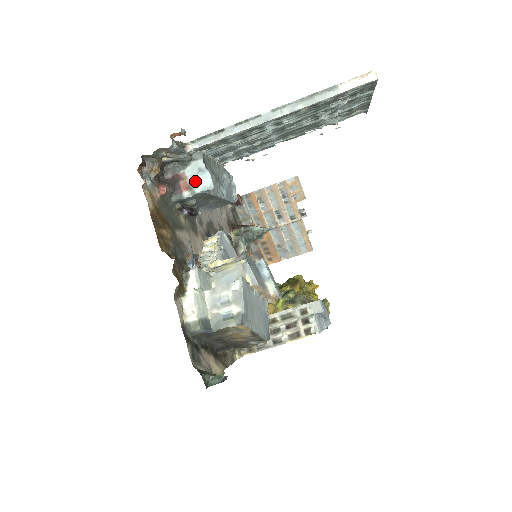
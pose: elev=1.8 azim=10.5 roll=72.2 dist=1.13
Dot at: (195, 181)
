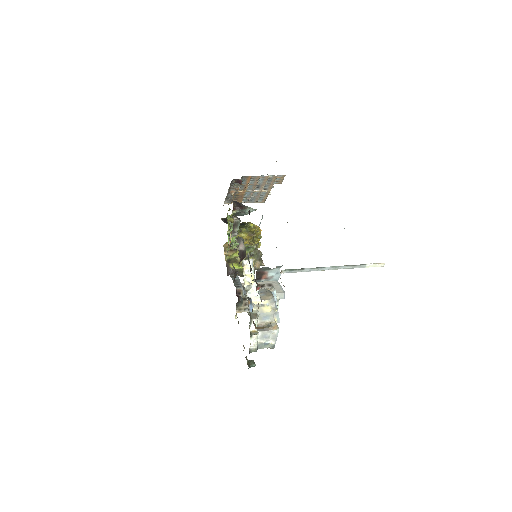
Dot at: (272, 277)
